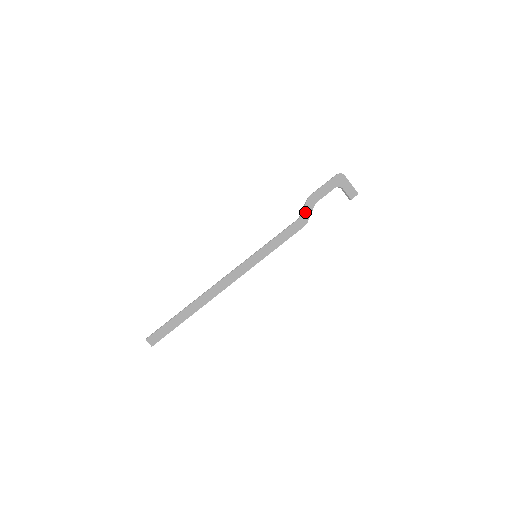
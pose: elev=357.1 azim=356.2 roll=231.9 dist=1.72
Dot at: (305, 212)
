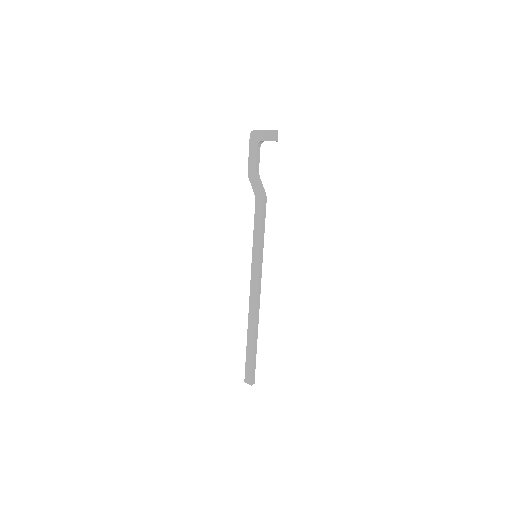
Dot at: (255, 189)
